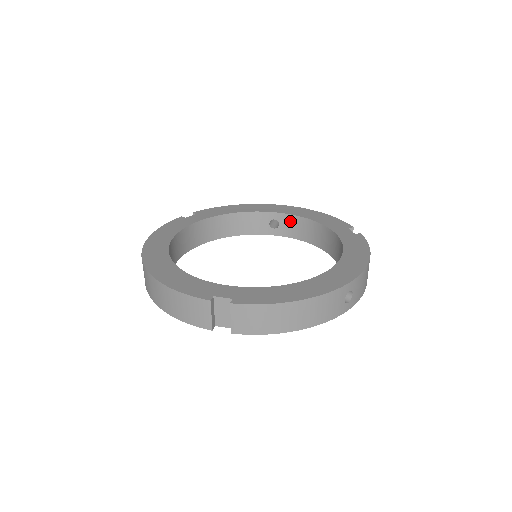
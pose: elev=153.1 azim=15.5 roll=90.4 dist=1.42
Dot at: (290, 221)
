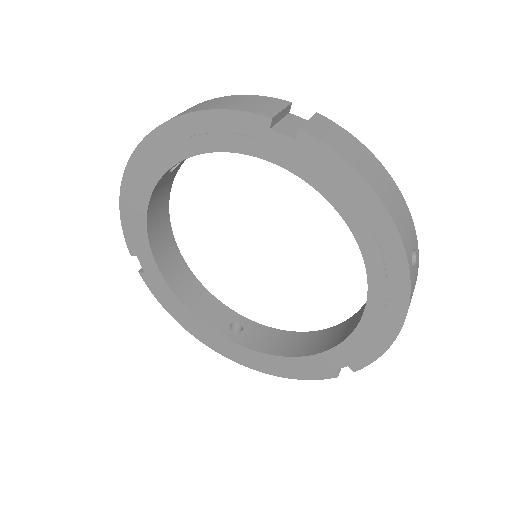
Dot at: (259, 331)
